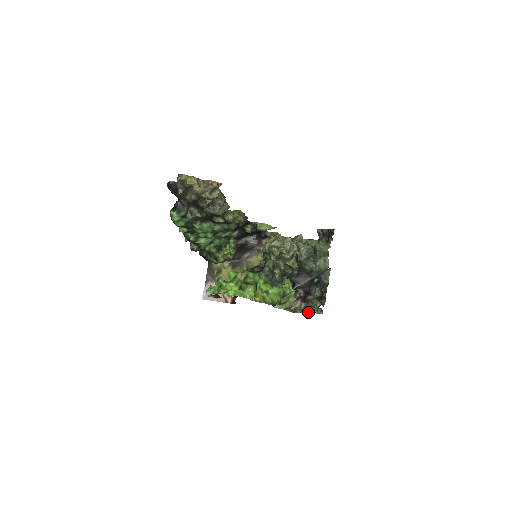
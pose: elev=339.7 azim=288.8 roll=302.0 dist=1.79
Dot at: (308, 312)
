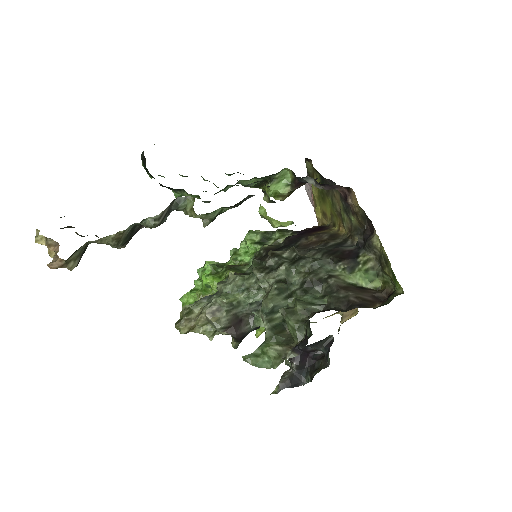
Dot at: occluded
